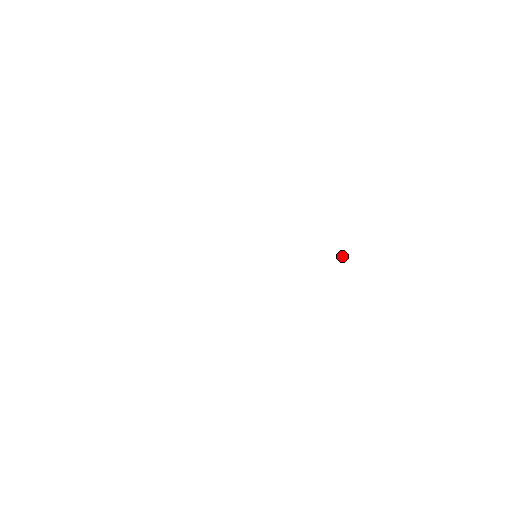
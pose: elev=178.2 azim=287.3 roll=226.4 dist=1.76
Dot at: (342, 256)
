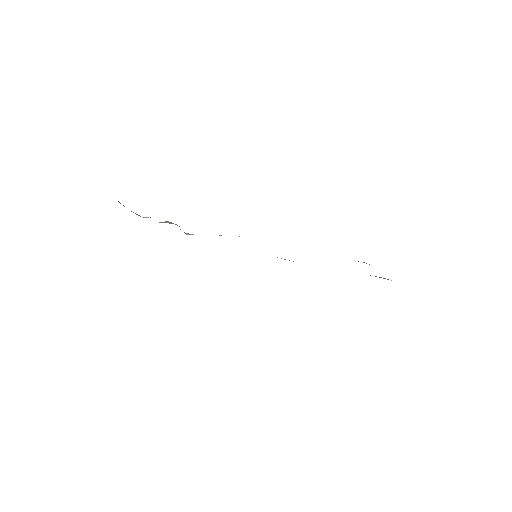
Dot at: (385, 278)
